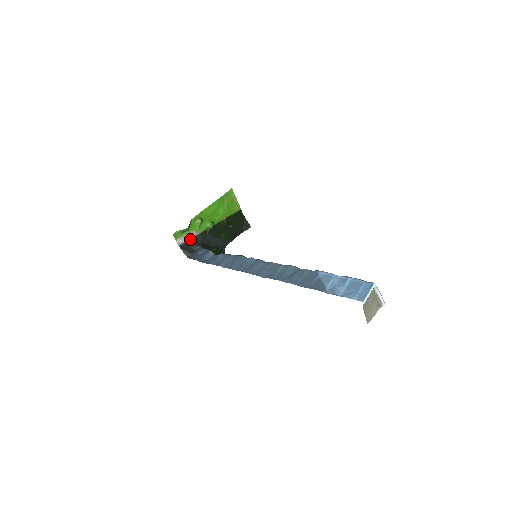
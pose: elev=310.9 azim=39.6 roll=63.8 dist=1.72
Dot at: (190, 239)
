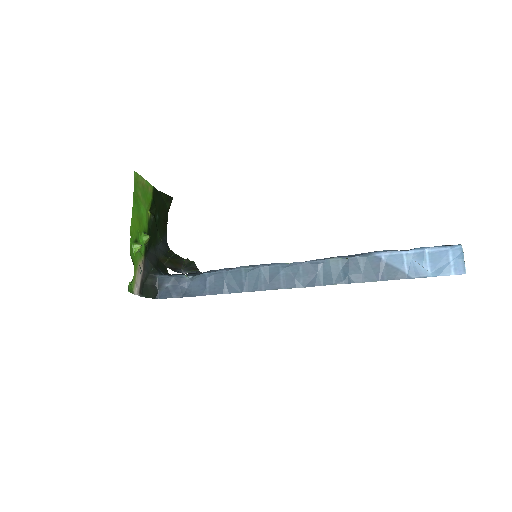
Dot at: (141, 276)
